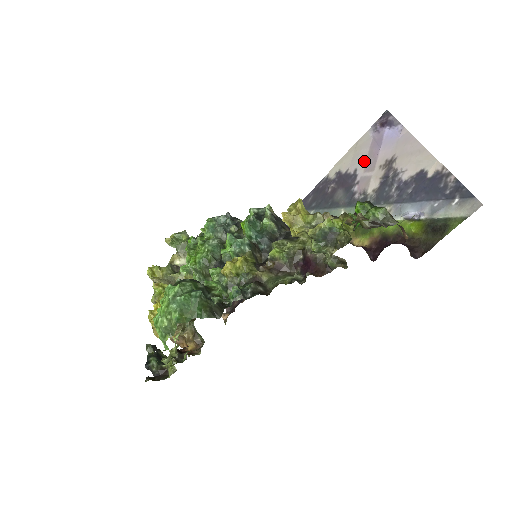
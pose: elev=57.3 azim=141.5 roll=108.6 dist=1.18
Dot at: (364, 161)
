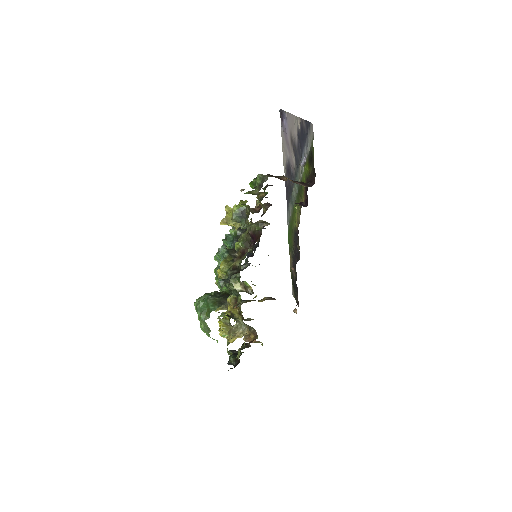
Dot at: (287, 149)
